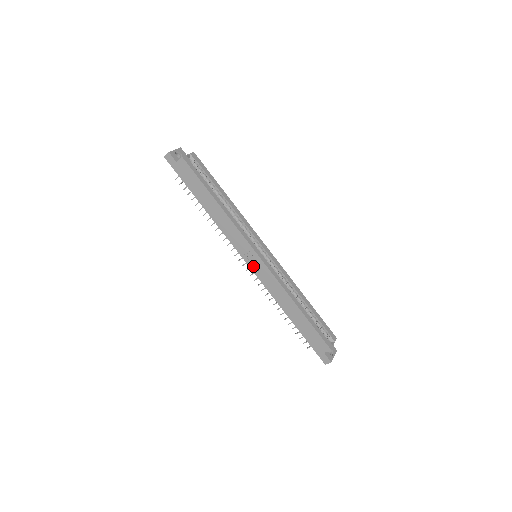
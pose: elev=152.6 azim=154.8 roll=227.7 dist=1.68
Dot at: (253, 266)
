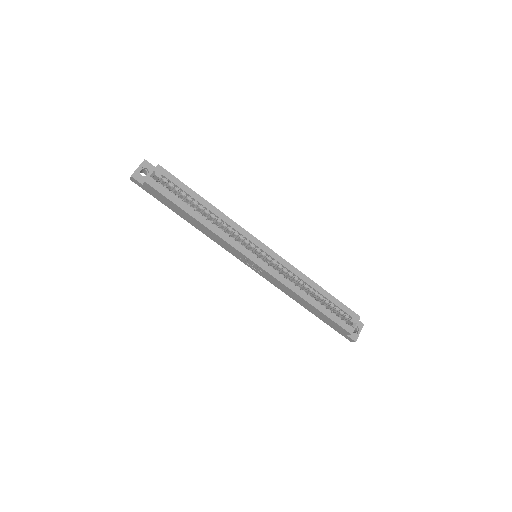
Dot at: (254, 269)
